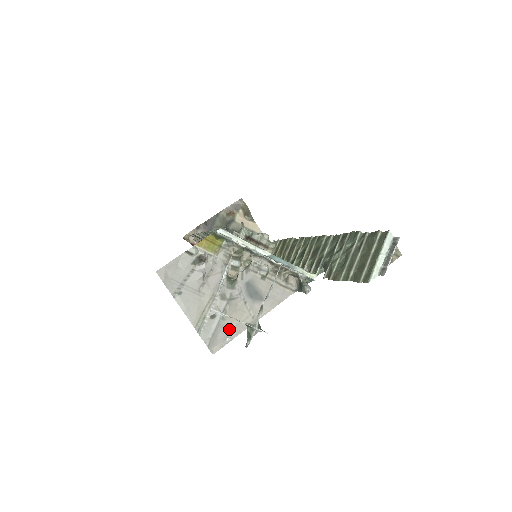
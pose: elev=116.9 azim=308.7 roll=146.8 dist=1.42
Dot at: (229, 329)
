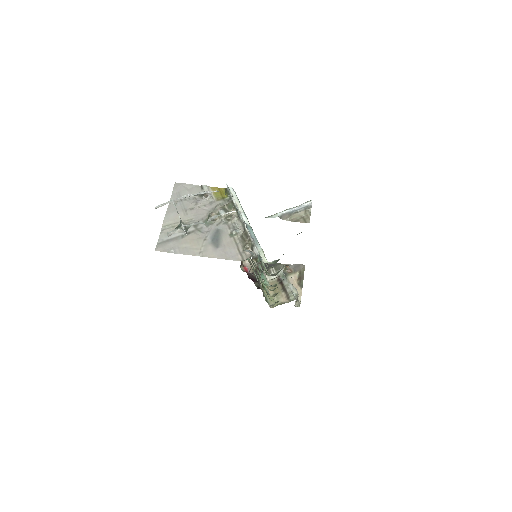
Dot at: (180, 246)
